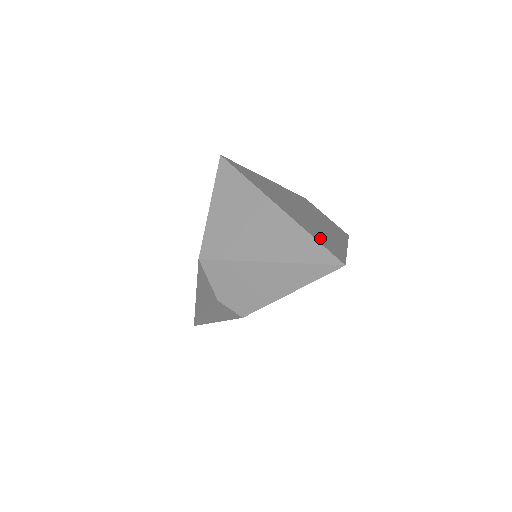
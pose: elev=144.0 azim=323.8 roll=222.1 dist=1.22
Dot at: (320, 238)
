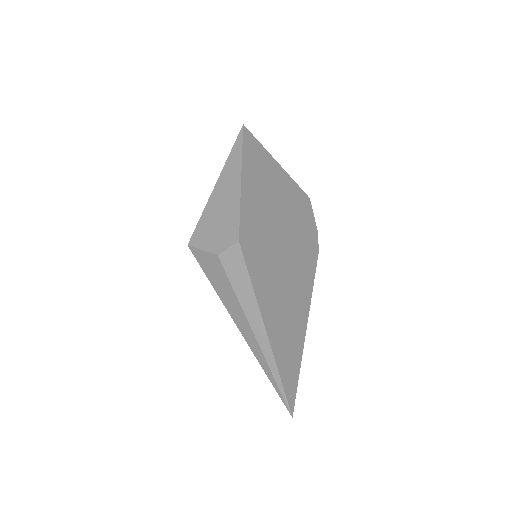
Dot at: occluded
